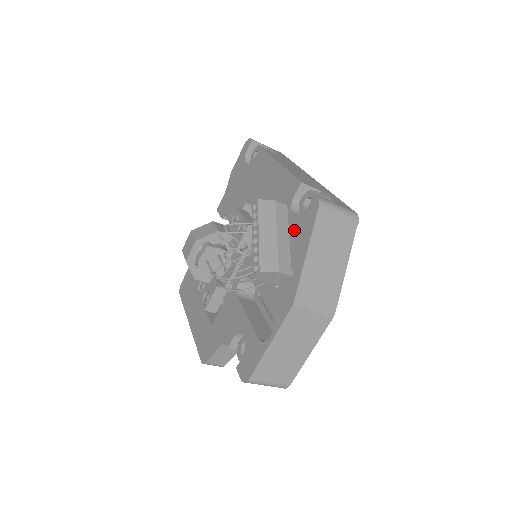
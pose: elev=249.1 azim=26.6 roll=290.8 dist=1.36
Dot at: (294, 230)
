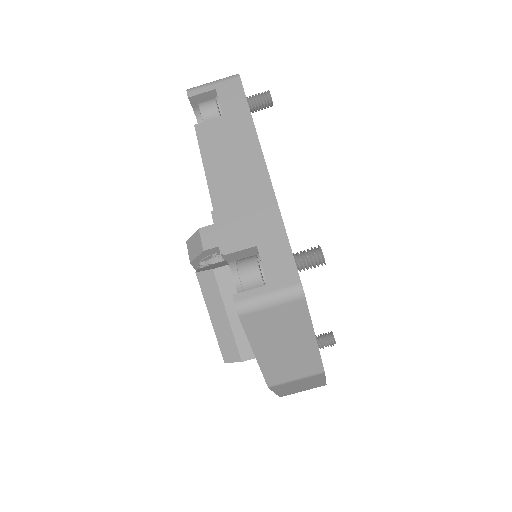
Dot at: occluded
